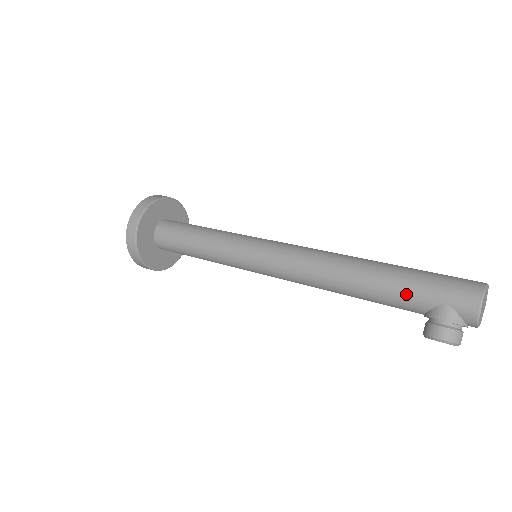
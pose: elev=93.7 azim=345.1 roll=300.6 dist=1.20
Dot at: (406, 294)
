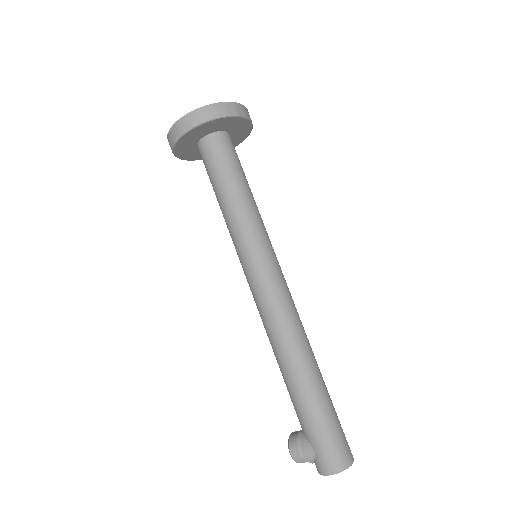
Dot at: (302, 417)
